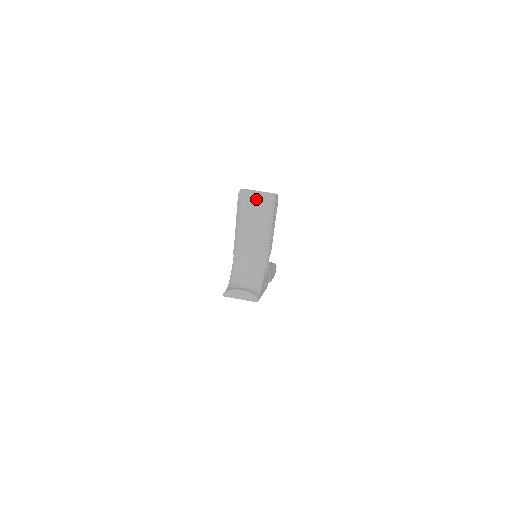
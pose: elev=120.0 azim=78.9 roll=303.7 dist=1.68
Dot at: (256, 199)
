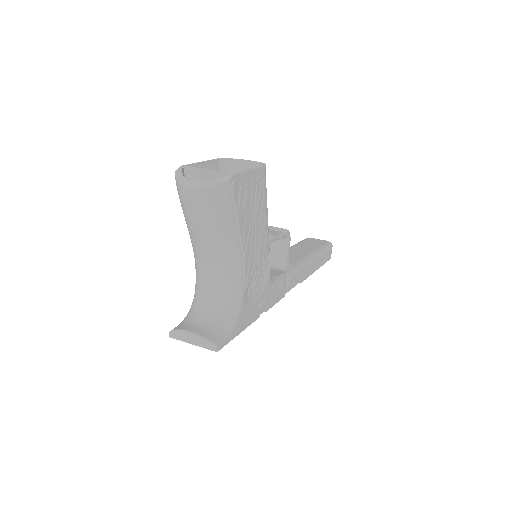
Dot at: (193, 186)
